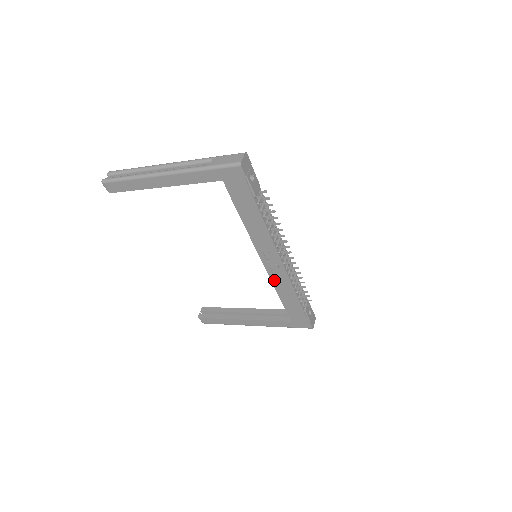
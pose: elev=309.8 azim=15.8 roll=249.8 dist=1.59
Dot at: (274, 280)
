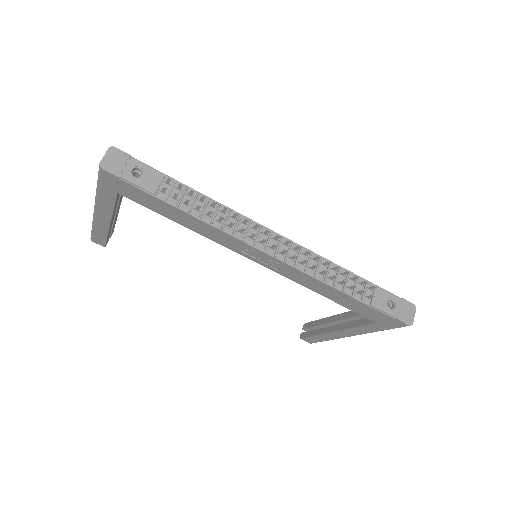
Dot at: (294, 279)
